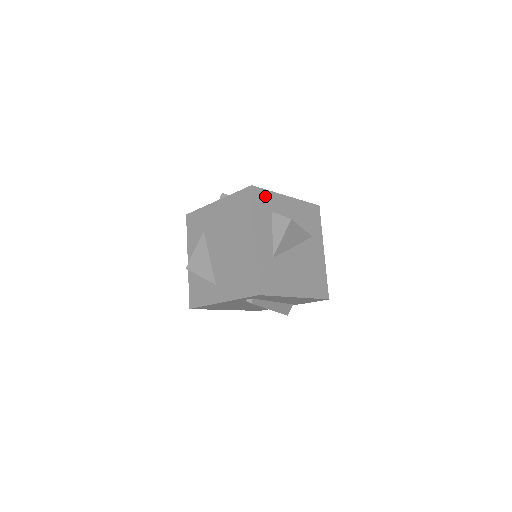
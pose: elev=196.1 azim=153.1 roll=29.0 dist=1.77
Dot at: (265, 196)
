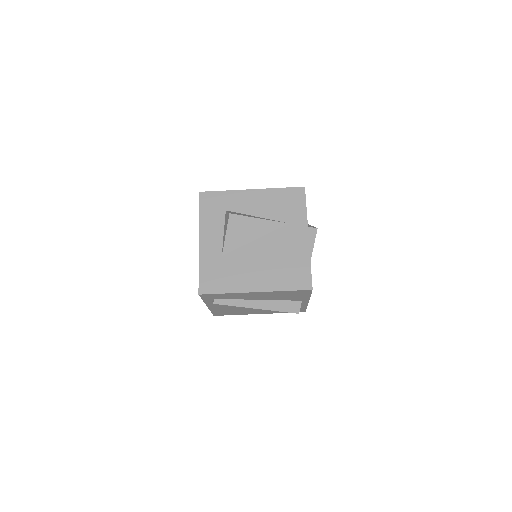
Dot at: (217, 197)
